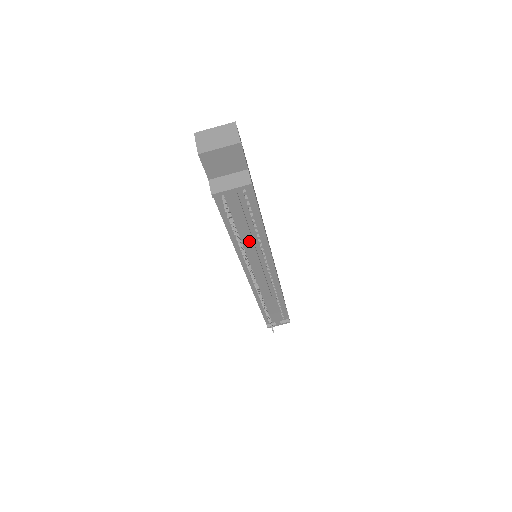
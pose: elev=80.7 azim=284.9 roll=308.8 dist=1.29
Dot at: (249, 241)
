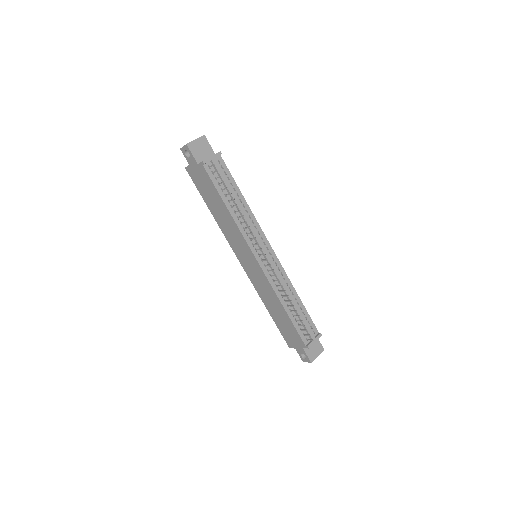
Dot at: (240, 208)
